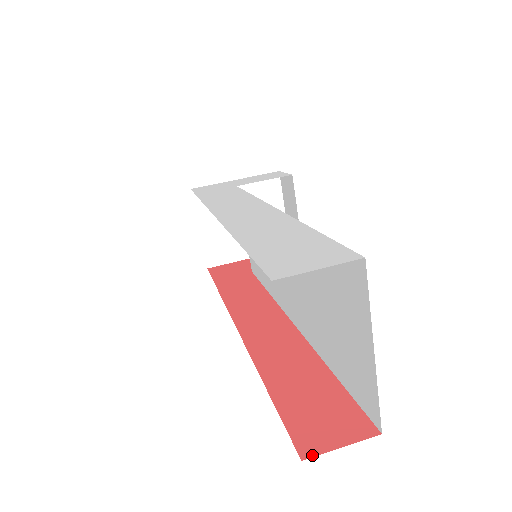
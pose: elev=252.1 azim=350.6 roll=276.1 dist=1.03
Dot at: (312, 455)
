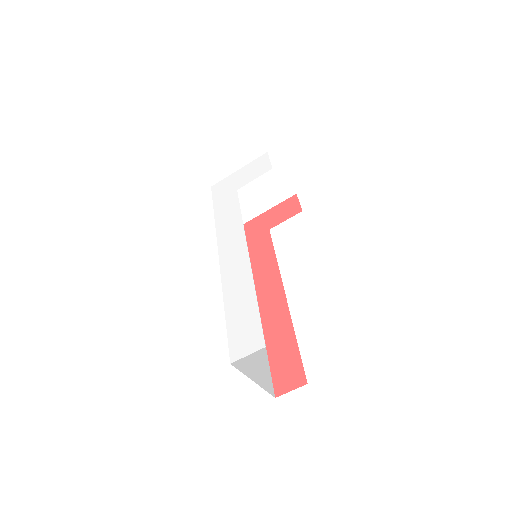
Dot at: (279, 395)
